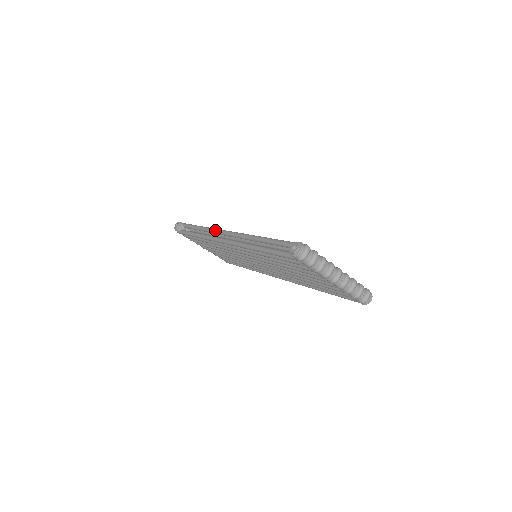
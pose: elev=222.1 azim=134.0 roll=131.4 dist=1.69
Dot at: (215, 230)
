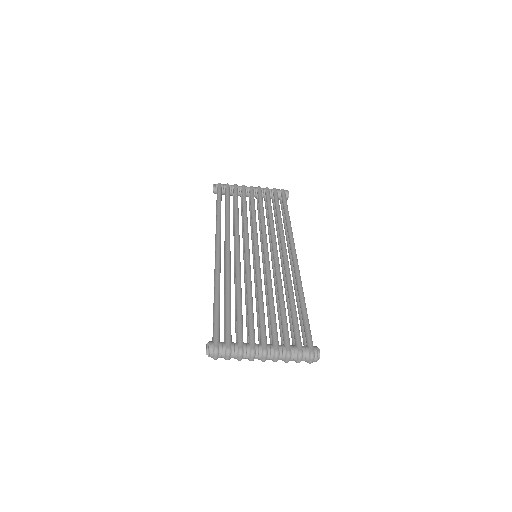
Dot at: occluded
